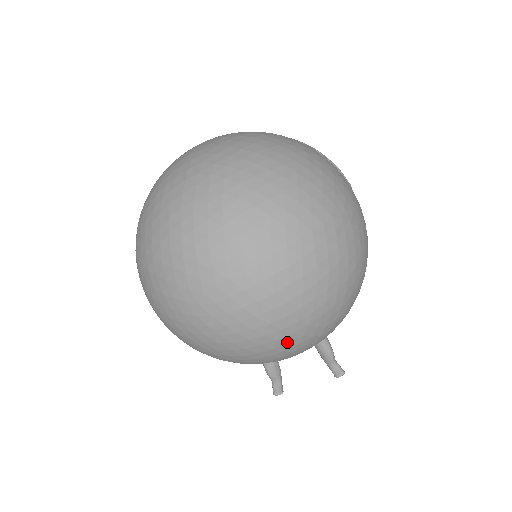
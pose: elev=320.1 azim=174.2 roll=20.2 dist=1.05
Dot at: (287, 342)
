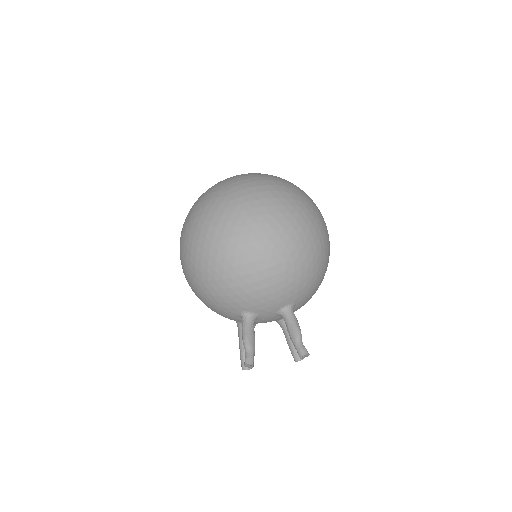
Dot at: (268, 237)
